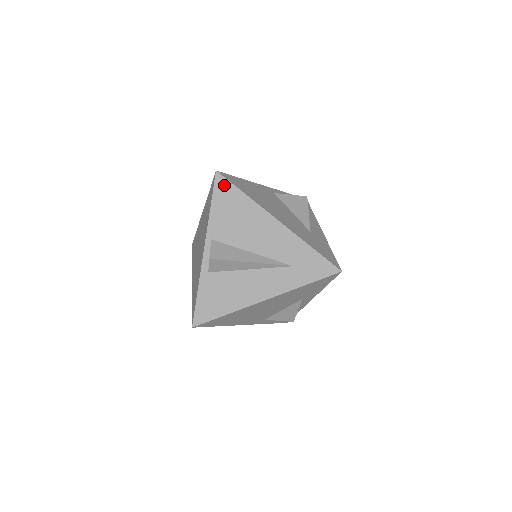
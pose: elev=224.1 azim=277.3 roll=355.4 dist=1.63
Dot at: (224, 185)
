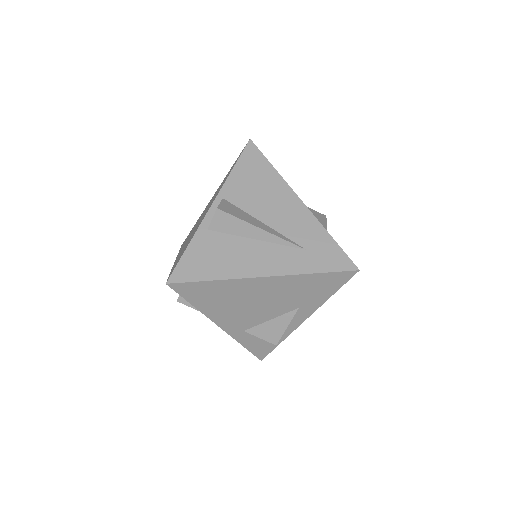
Dot at: (254, 153)
